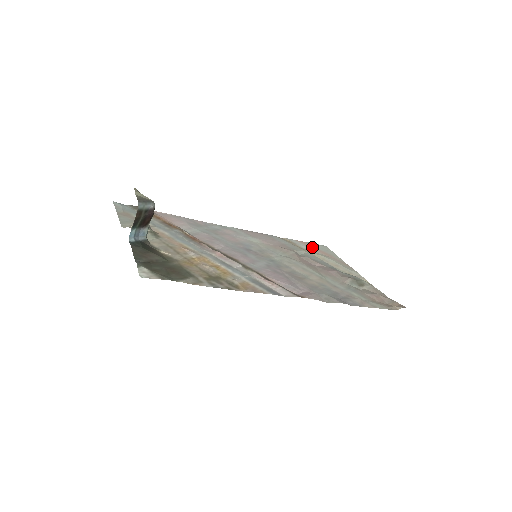
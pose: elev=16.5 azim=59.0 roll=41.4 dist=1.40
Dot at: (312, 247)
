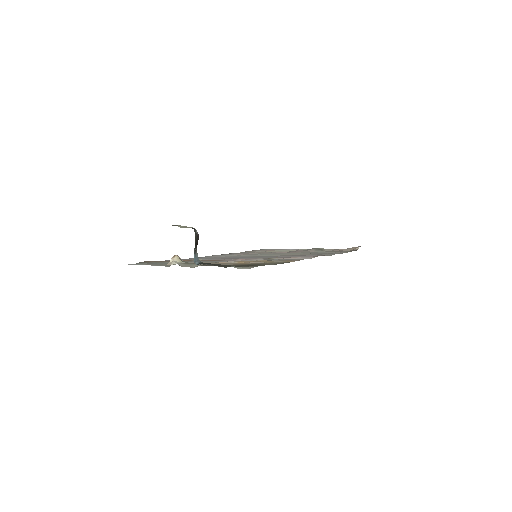
Dot at: (261, 250)
